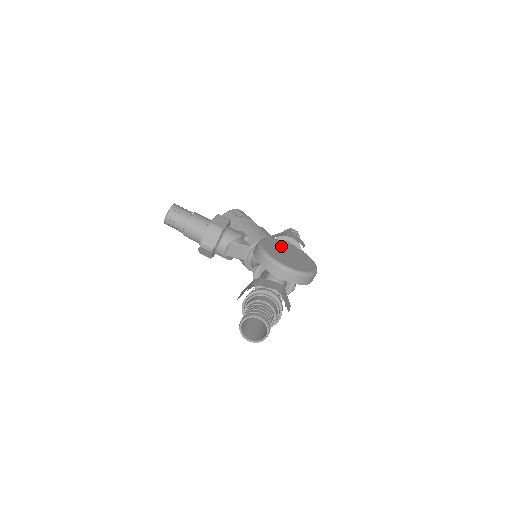
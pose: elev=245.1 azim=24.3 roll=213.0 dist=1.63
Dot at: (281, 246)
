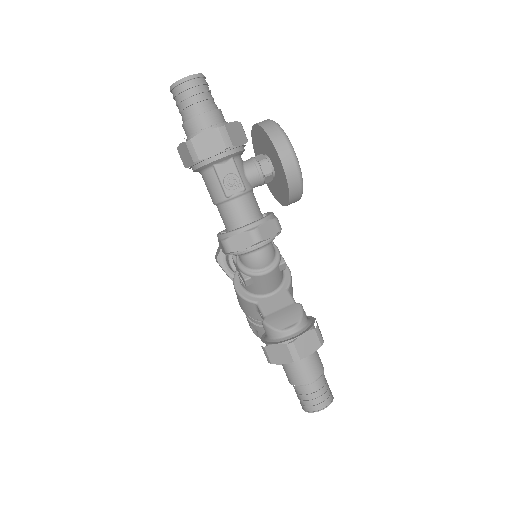
Dot at: occluded
